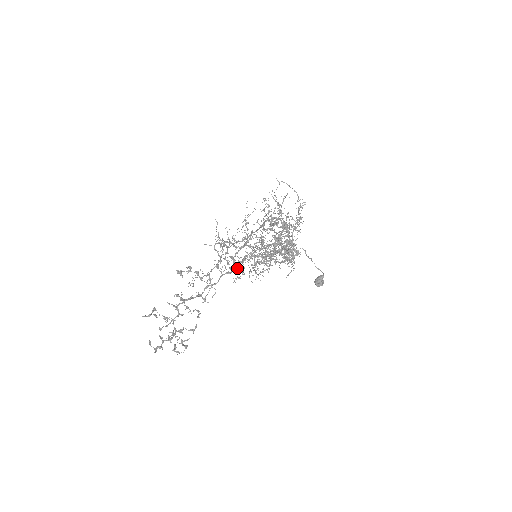
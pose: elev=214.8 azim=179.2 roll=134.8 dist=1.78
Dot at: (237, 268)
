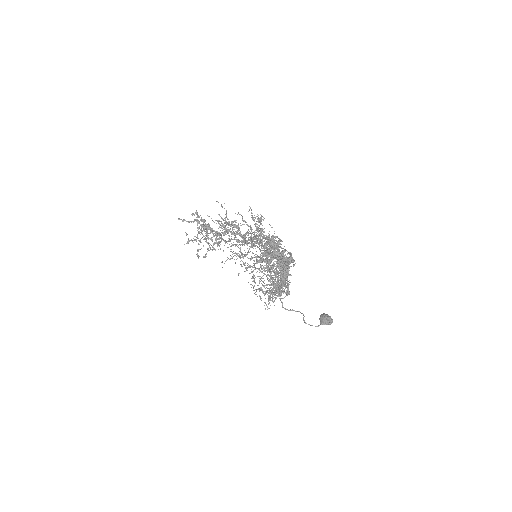
Dot at: (247, 244)
